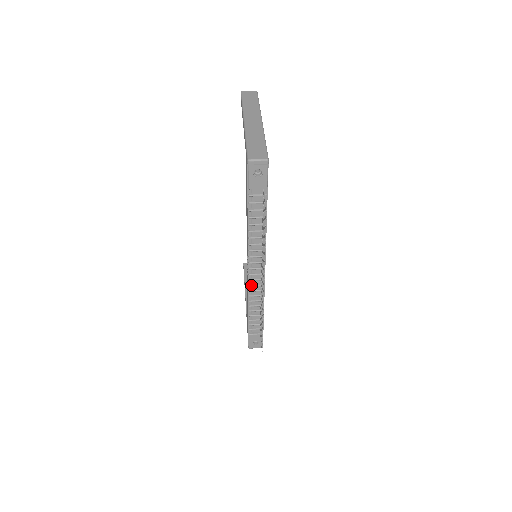
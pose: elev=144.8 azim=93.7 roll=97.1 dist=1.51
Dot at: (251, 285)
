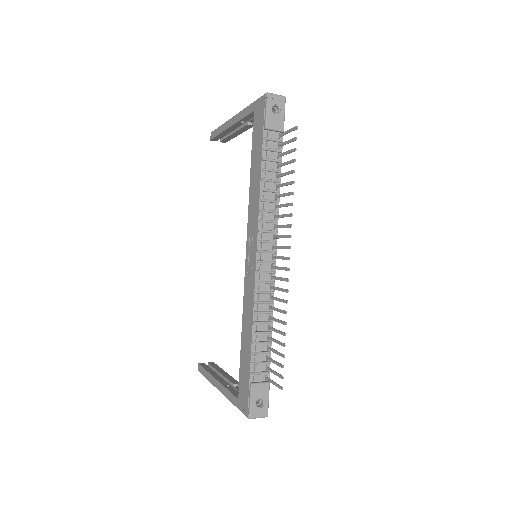
Dot at: (259, 281)
